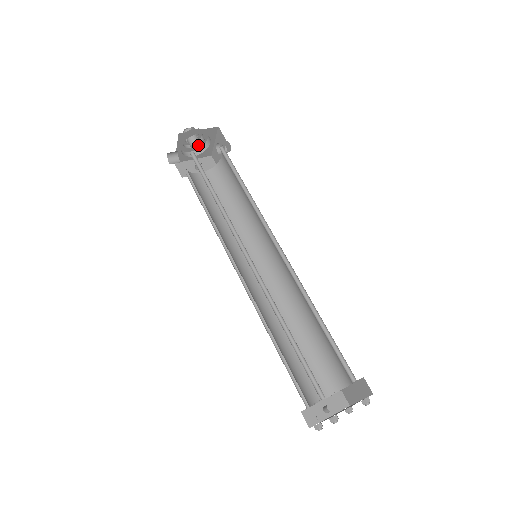
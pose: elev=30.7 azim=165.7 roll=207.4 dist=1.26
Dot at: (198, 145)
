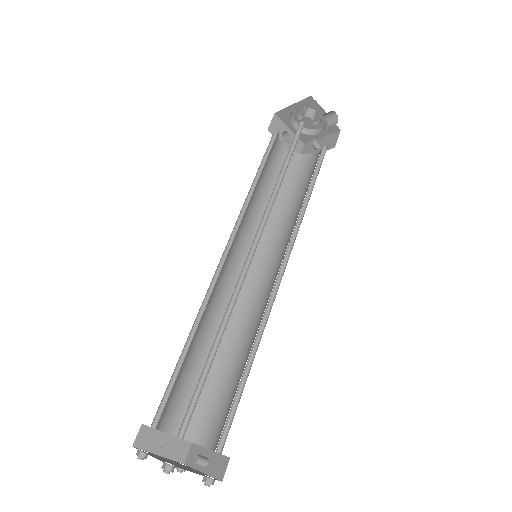
Dot at: (310, 121)
